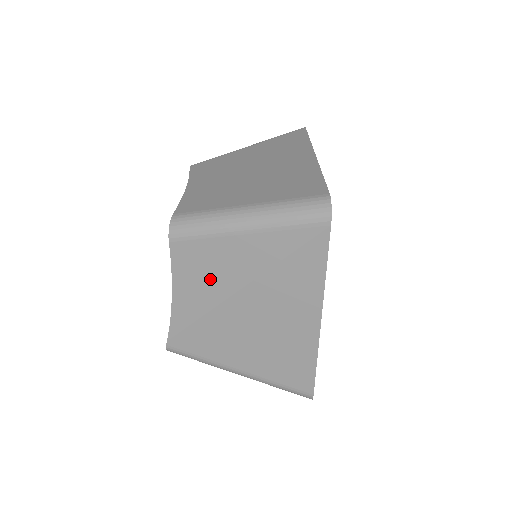
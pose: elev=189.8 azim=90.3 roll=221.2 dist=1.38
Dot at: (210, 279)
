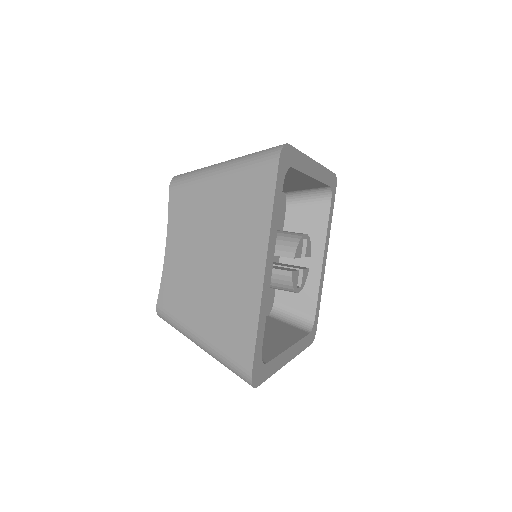
Dot at: occluded
